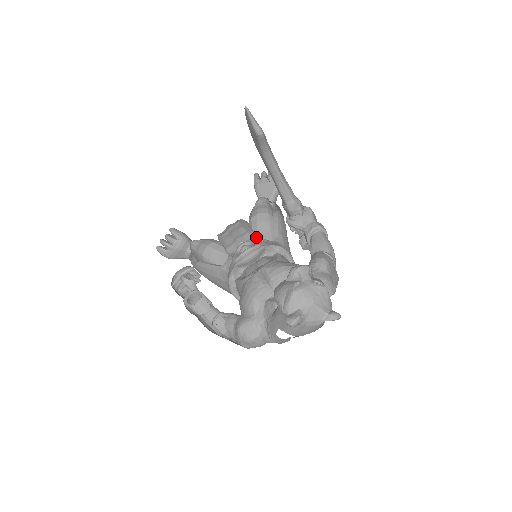
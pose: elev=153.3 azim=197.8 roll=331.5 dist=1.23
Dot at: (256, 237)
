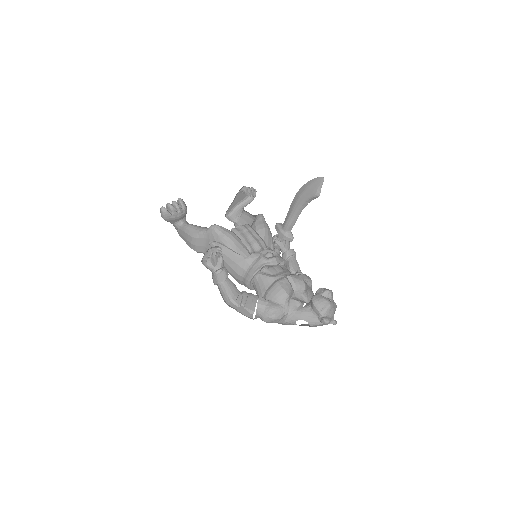
Dot at: occluded
